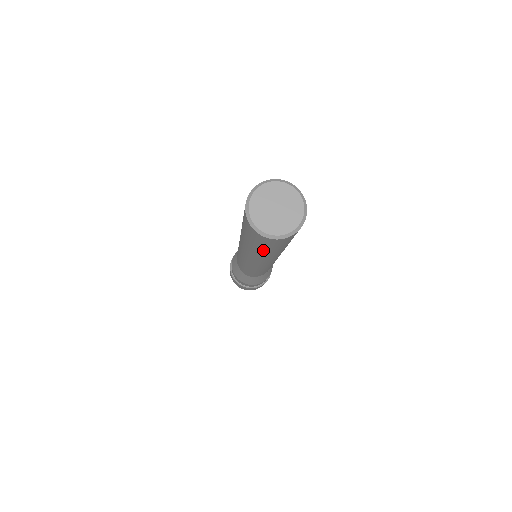
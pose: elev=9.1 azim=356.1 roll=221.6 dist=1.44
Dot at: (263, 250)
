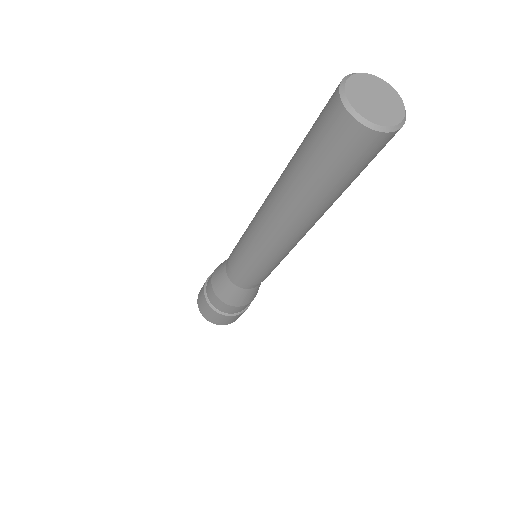
Dot at: (322, 175)
